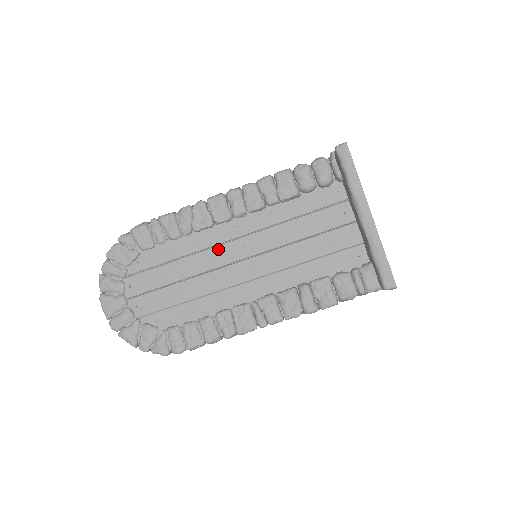
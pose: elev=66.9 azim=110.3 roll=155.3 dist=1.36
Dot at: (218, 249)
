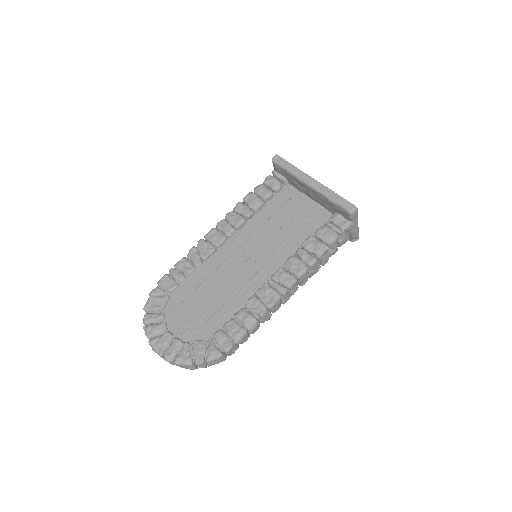
Dot at: (226, 262)
